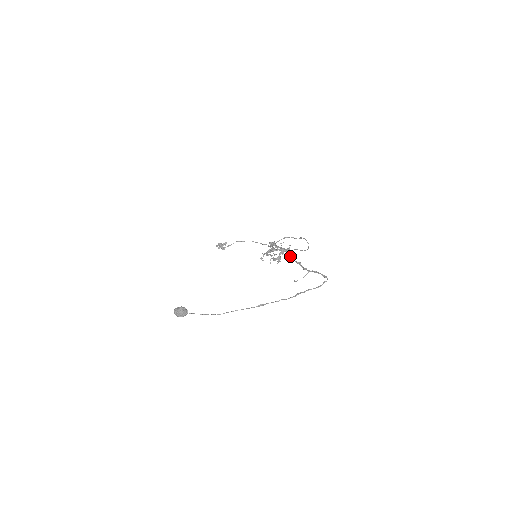
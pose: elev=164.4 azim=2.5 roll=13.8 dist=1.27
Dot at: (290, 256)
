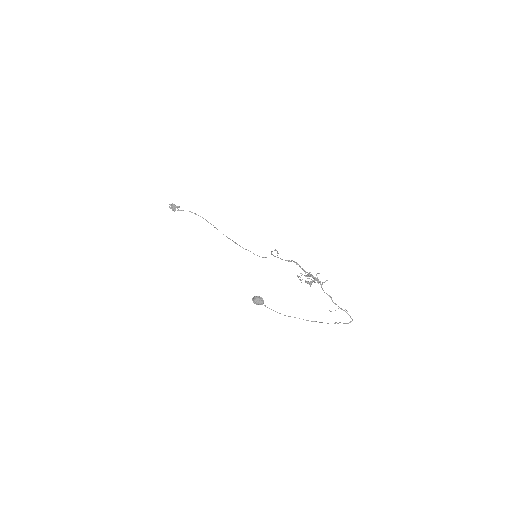
Dot at: (321, 287)
